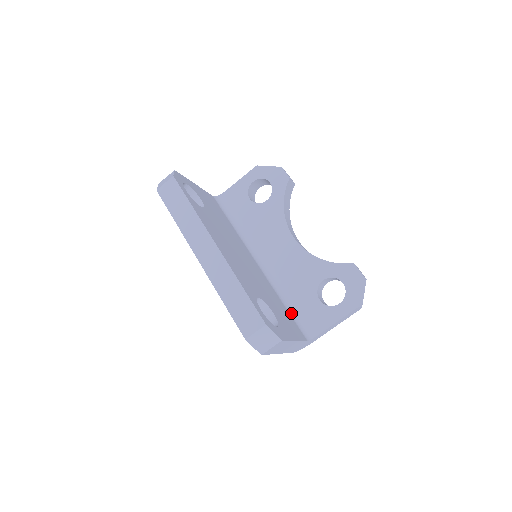
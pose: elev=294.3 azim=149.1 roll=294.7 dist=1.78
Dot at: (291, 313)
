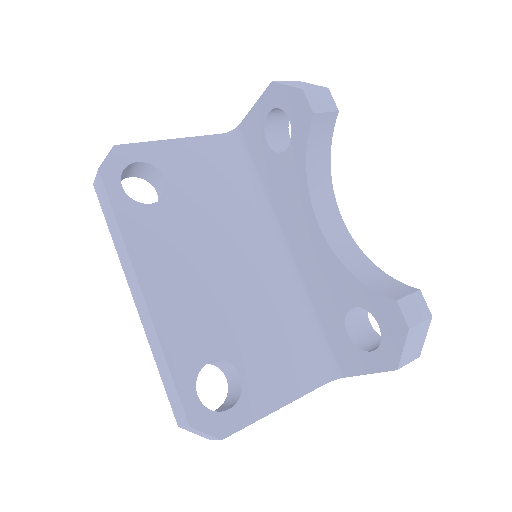
Dot at: (310, 337)
